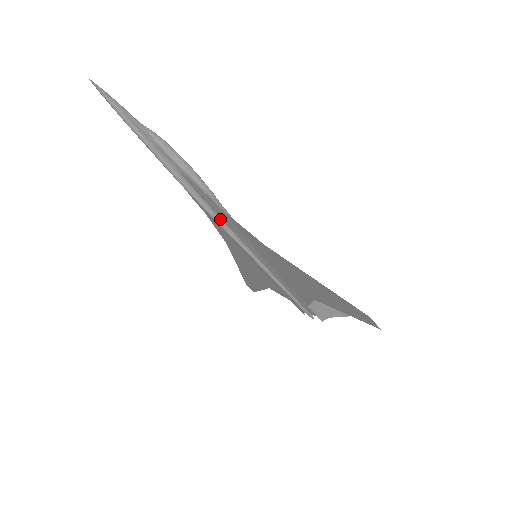
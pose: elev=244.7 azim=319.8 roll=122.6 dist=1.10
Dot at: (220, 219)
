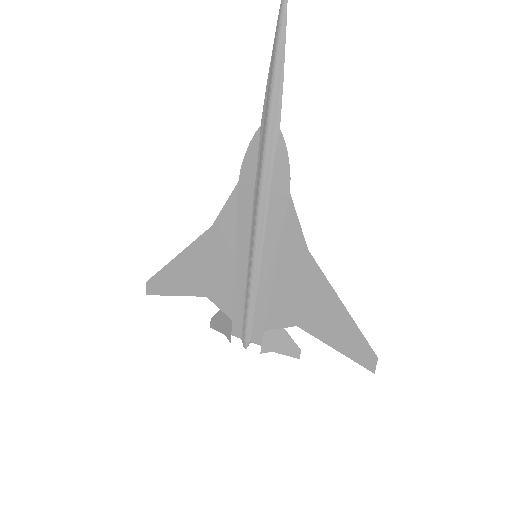
Dot at: (267, 200)
